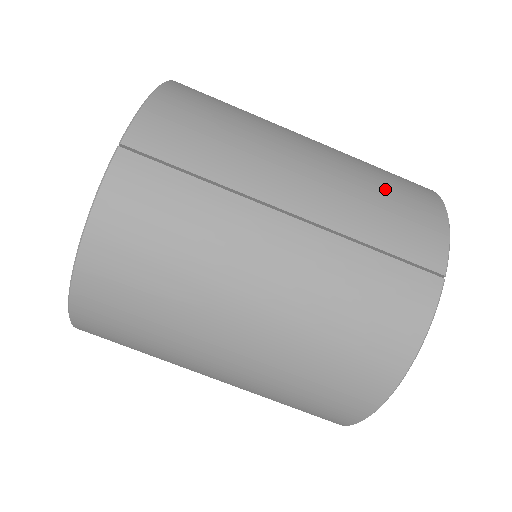
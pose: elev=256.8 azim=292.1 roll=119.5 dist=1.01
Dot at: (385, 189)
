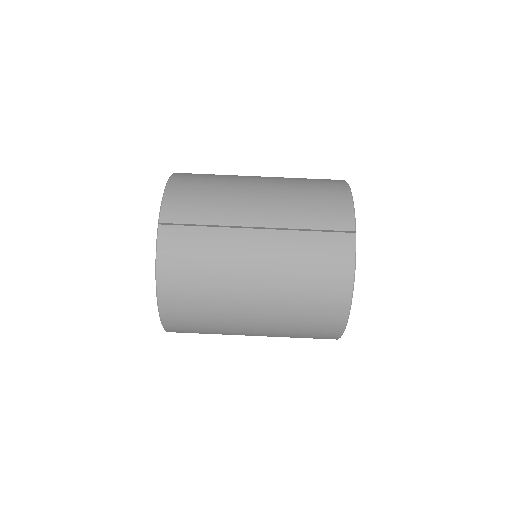
Dot at: (310, 194)
